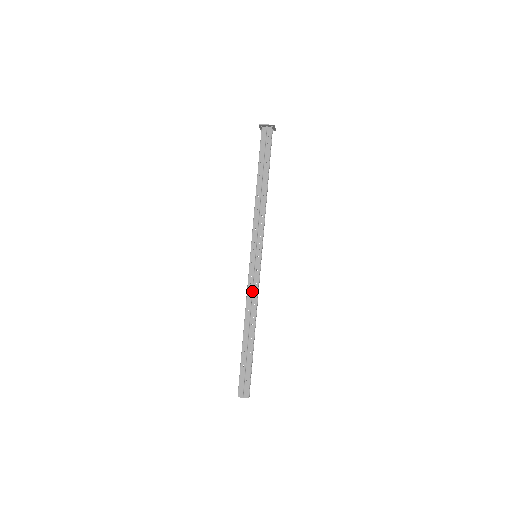
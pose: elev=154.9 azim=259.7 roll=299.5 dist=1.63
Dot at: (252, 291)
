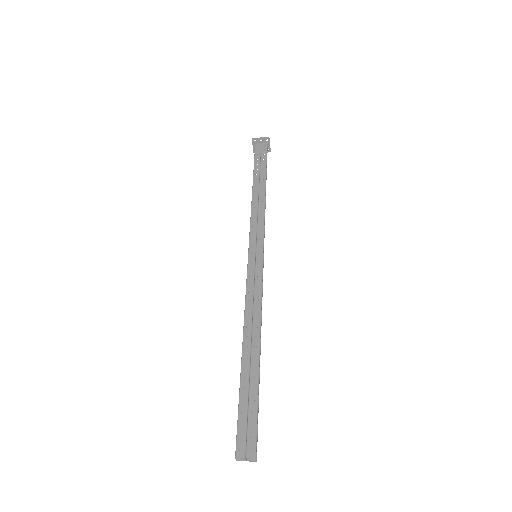
Dot at: (253, 294)
